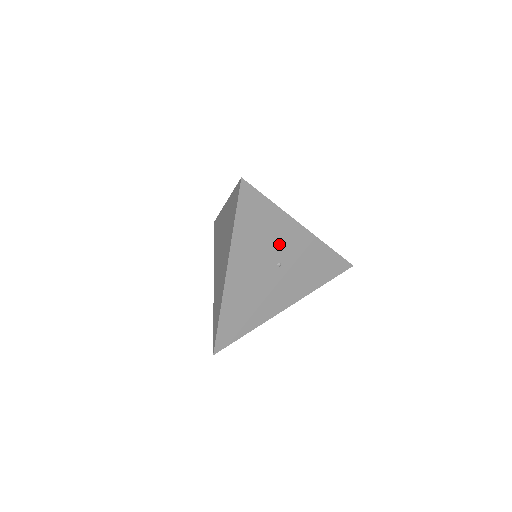
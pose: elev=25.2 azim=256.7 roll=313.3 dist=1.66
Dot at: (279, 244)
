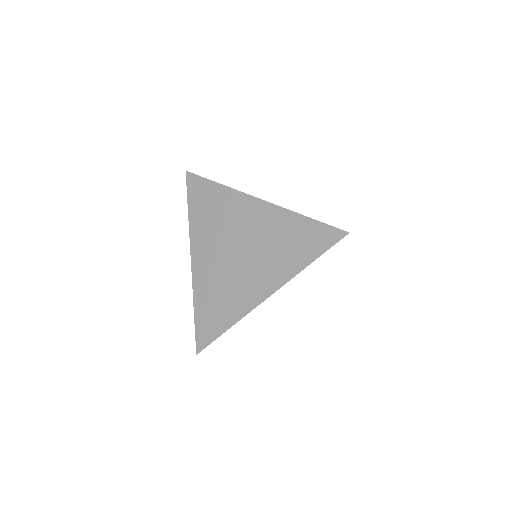
Dot at: occluded
